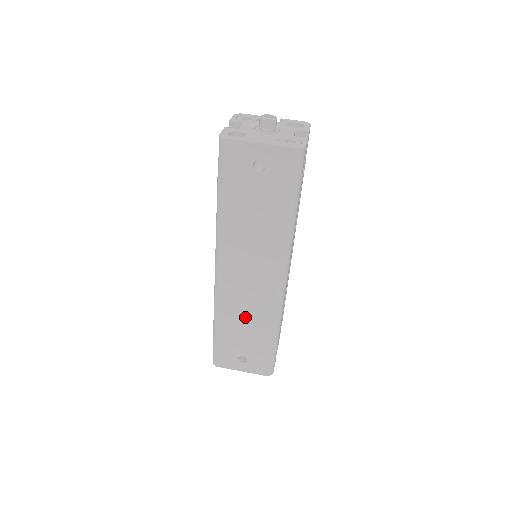
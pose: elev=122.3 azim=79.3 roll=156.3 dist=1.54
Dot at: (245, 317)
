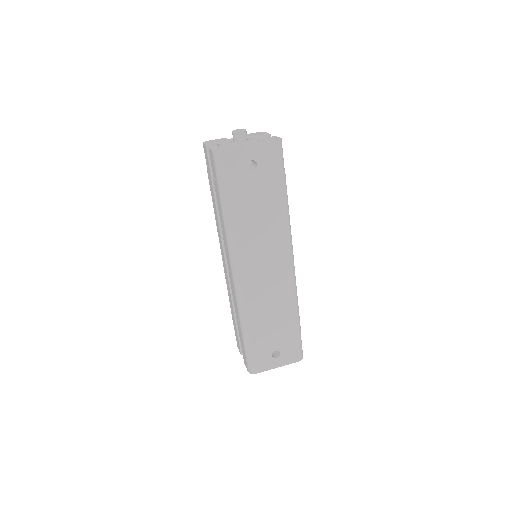
Dot at: (269, 309)
